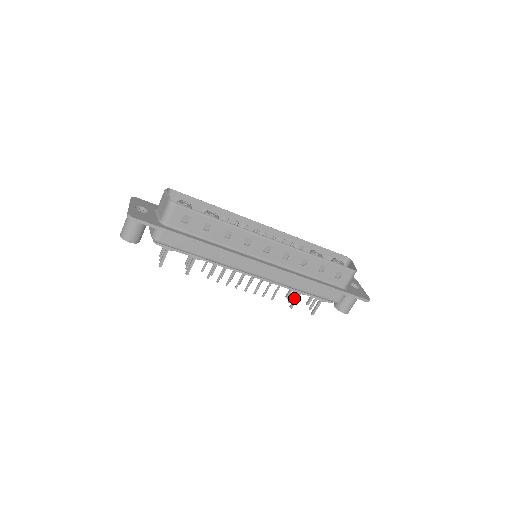
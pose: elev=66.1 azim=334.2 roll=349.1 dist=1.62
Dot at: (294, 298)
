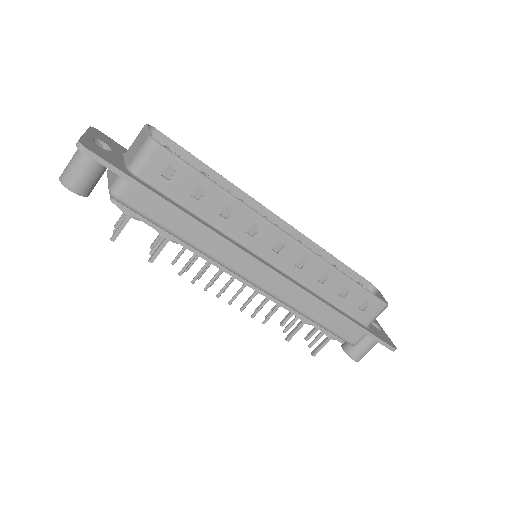
Dot at: (295, 327)
